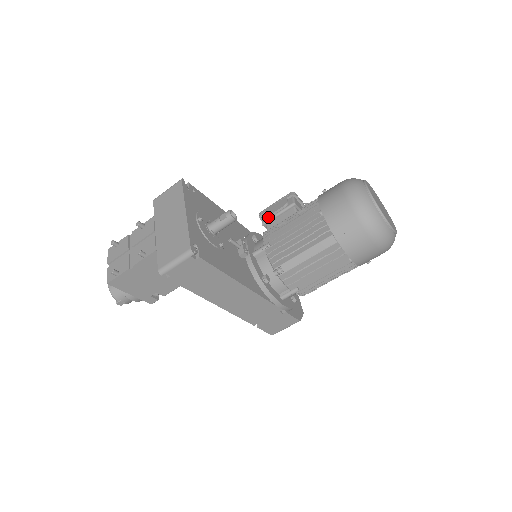
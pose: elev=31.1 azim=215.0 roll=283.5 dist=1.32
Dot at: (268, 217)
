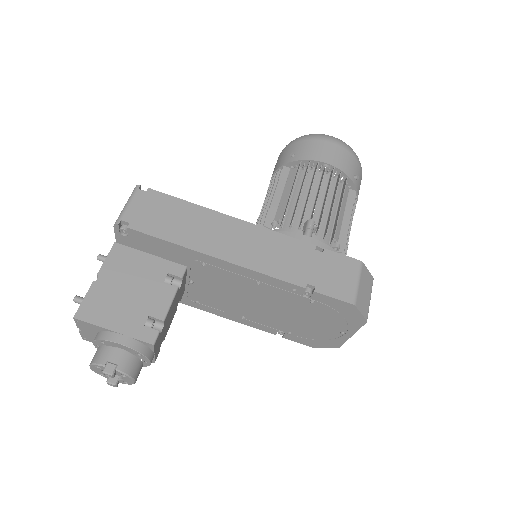
Dot at: occluded
